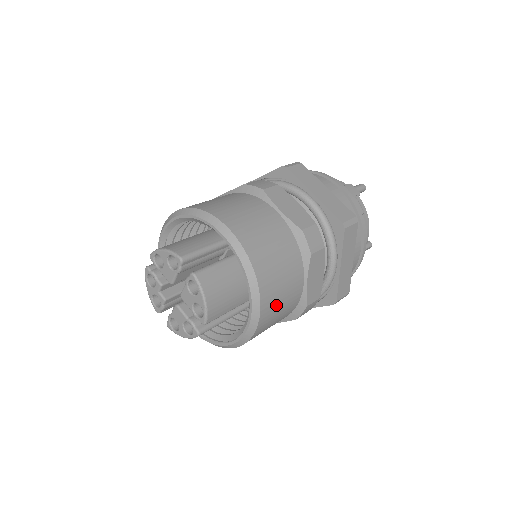
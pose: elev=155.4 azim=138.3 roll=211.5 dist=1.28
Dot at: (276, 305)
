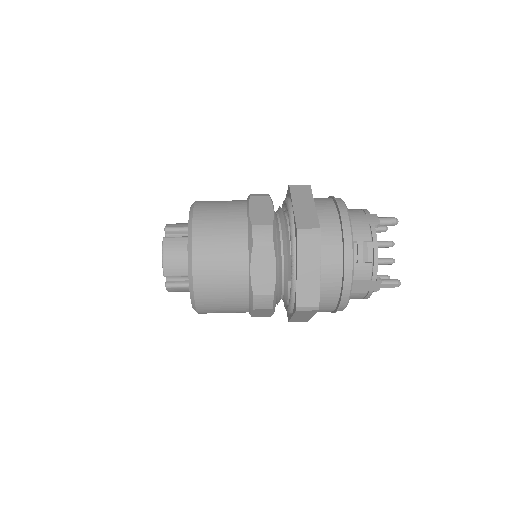
Dot at: (213, 278)
